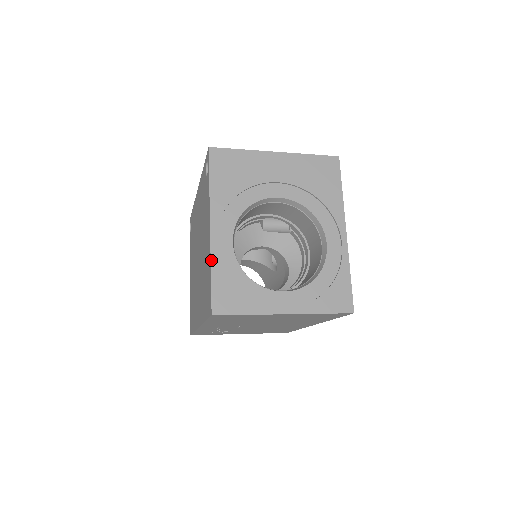
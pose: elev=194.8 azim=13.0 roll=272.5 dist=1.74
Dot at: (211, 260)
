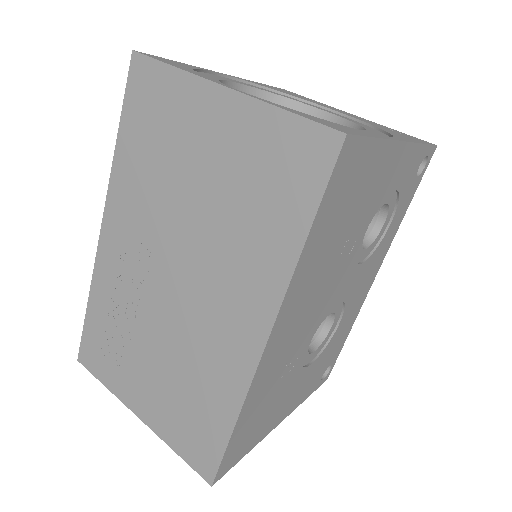
Dot at: (195, 66)
